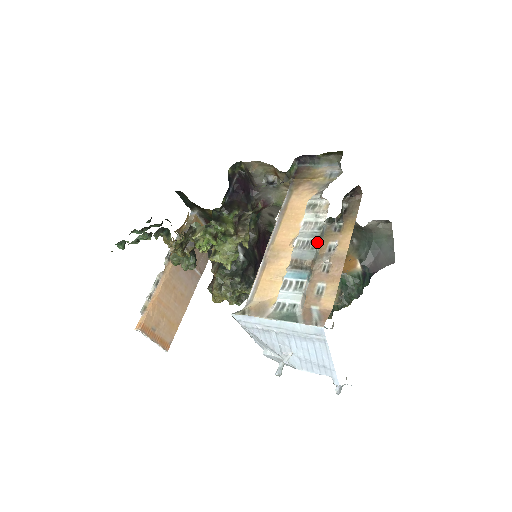
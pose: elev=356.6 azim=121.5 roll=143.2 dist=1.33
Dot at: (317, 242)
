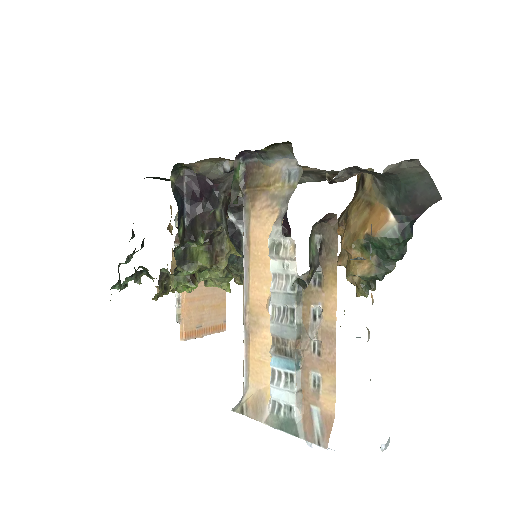
Dot at: (294, 311)
